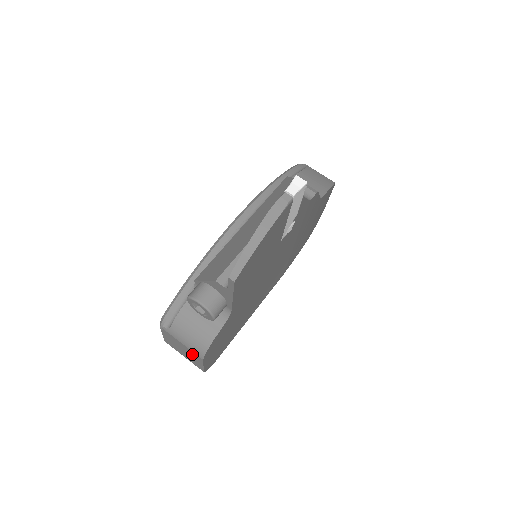
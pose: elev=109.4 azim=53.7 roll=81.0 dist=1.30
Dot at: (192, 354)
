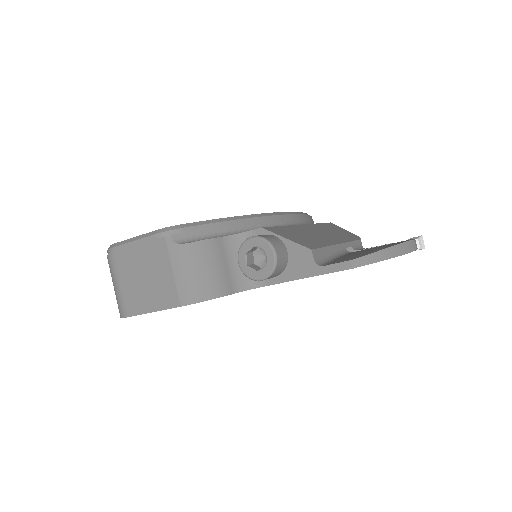
Dot at: (164, 290)
